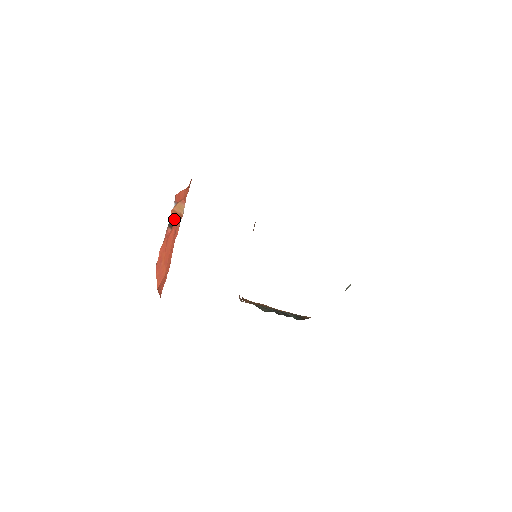
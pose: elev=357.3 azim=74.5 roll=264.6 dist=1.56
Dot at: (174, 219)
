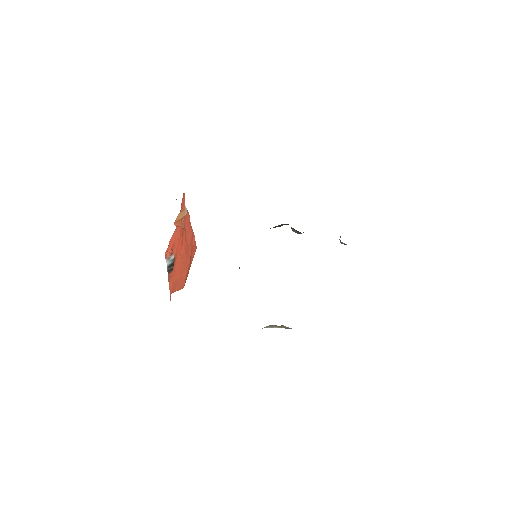
Dot at: (172, 266)
